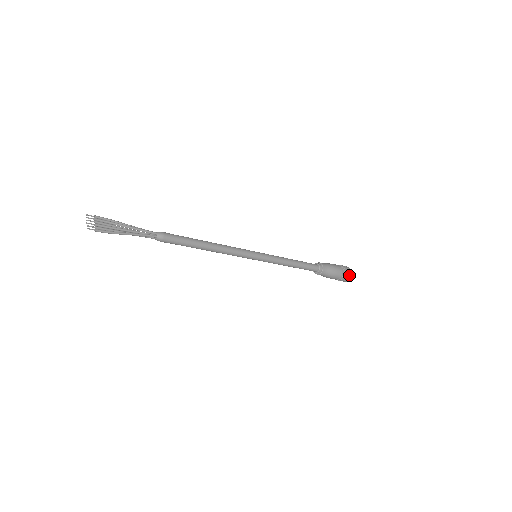
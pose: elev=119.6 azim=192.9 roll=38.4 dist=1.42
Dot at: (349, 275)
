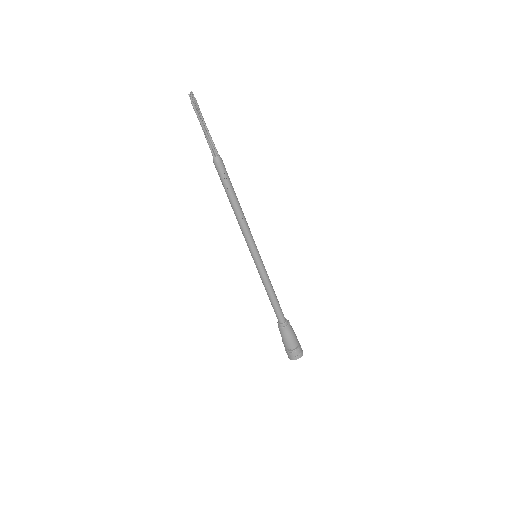
Dot at: (300, 354)
